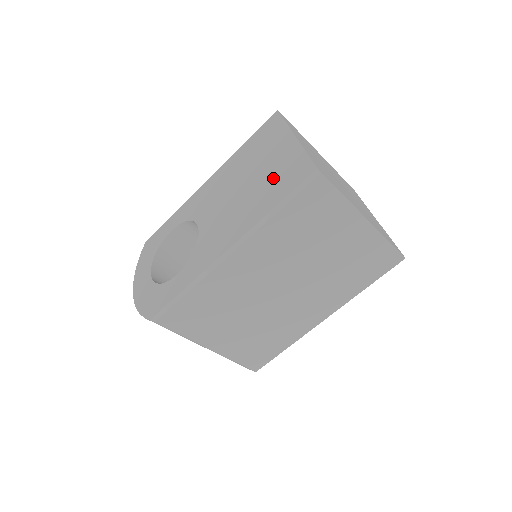
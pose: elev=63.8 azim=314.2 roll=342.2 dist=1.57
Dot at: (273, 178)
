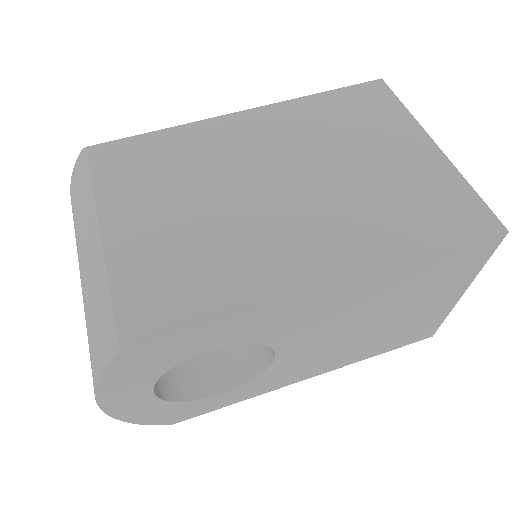
Dot at: occluded
